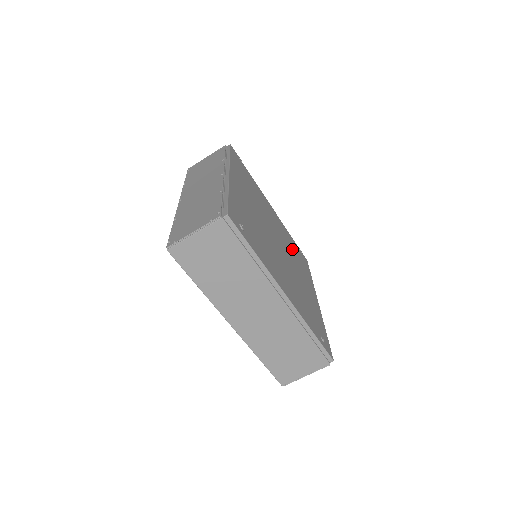
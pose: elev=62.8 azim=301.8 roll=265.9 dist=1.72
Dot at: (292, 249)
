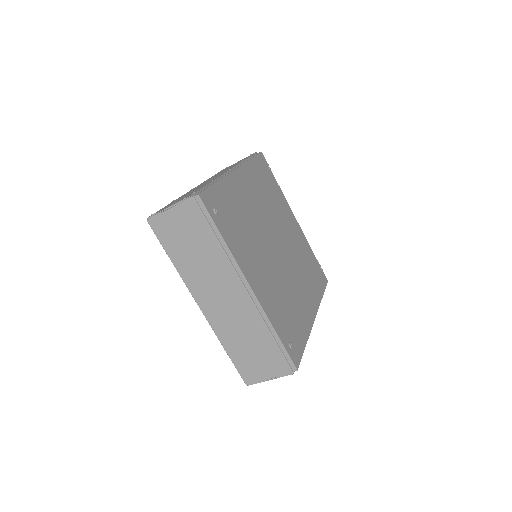
Dot at: (304, 261)
